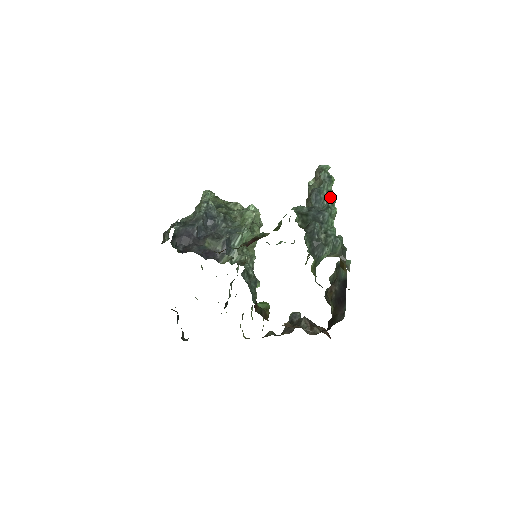
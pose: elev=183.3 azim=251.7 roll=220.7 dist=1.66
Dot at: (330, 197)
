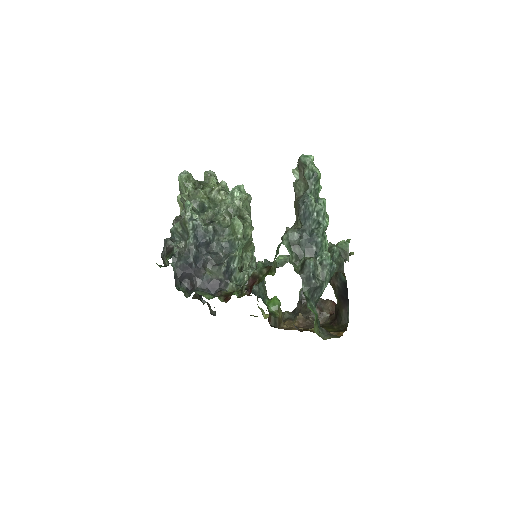
Dot at: (319, 206)
